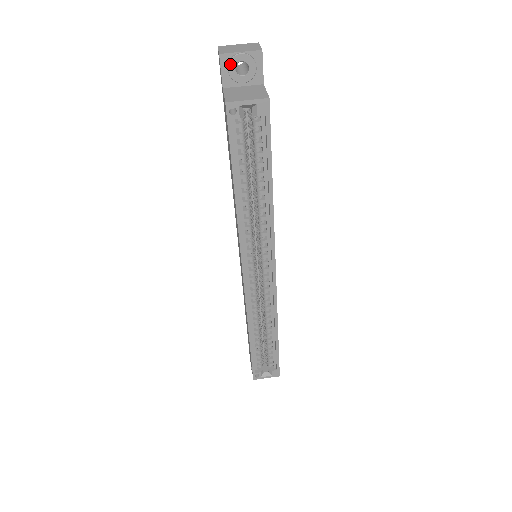
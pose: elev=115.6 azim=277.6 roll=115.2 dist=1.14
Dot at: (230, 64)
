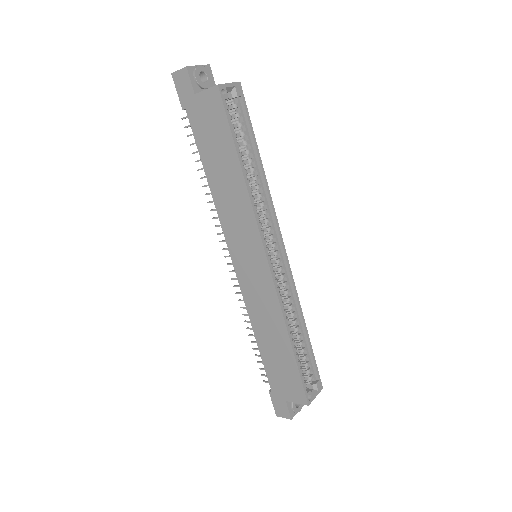
Dot at: (196, 73)
